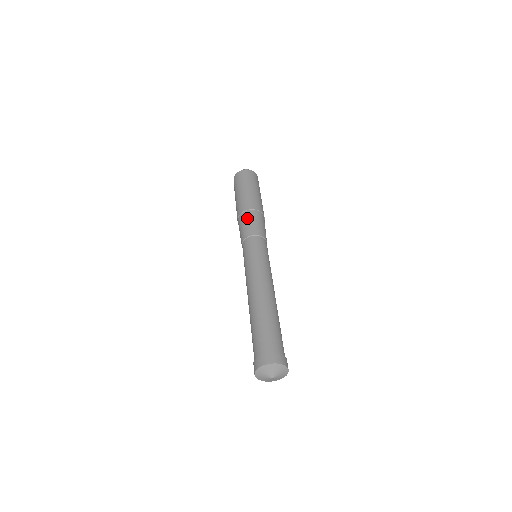
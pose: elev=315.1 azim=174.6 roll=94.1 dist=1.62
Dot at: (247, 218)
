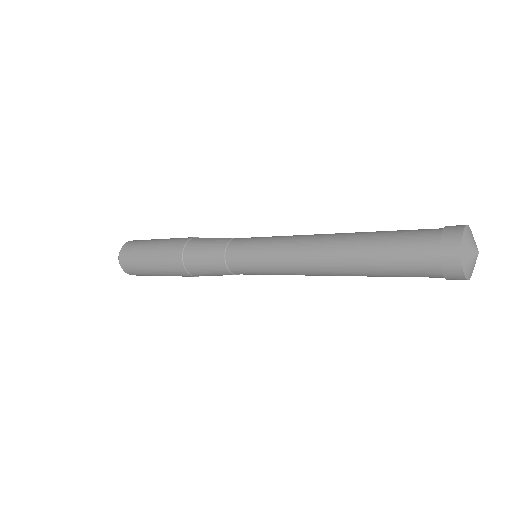
Dot at: occluded
